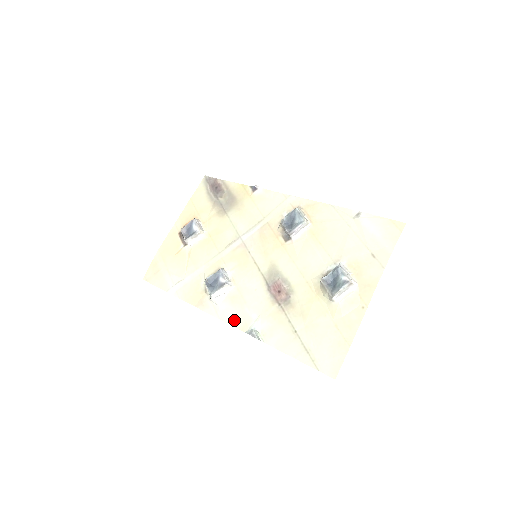
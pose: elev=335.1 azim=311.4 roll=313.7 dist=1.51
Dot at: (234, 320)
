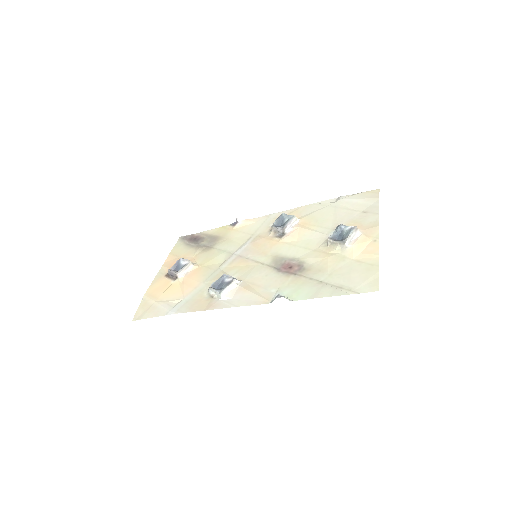
Dot at: (253, 301)
